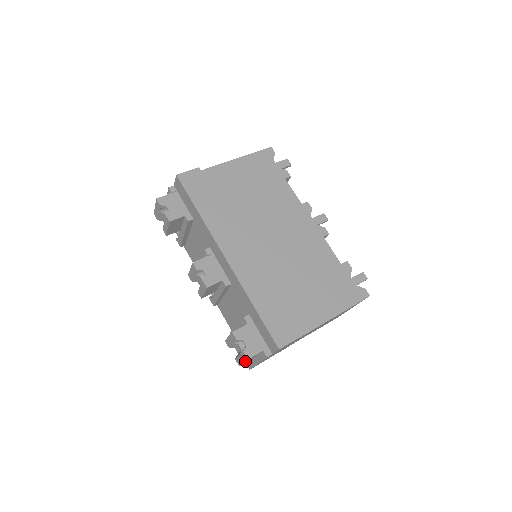
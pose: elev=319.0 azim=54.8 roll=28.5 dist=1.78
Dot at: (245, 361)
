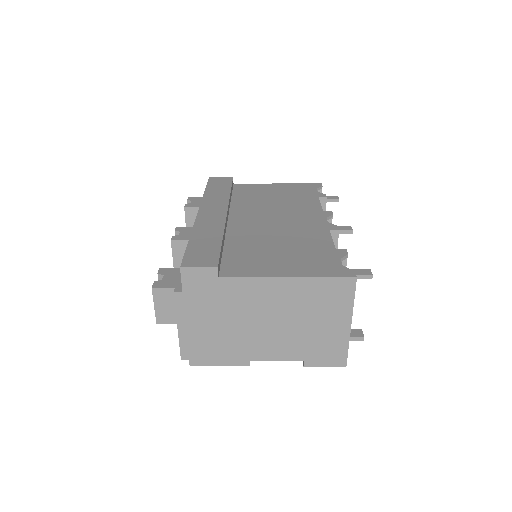
Dot at: (153, 296)
